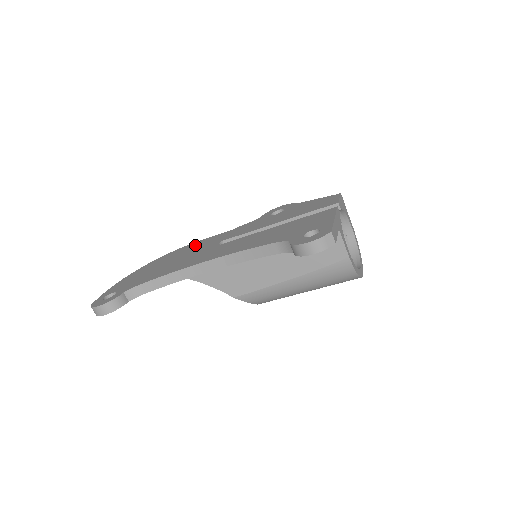
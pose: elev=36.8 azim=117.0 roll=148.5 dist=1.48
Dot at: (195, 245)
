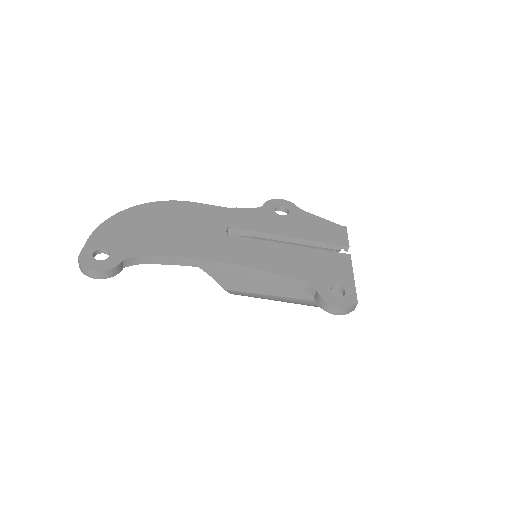
Dot at: (191, 210)
